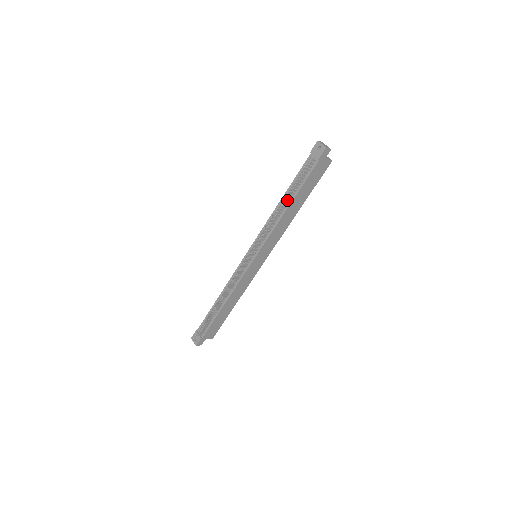
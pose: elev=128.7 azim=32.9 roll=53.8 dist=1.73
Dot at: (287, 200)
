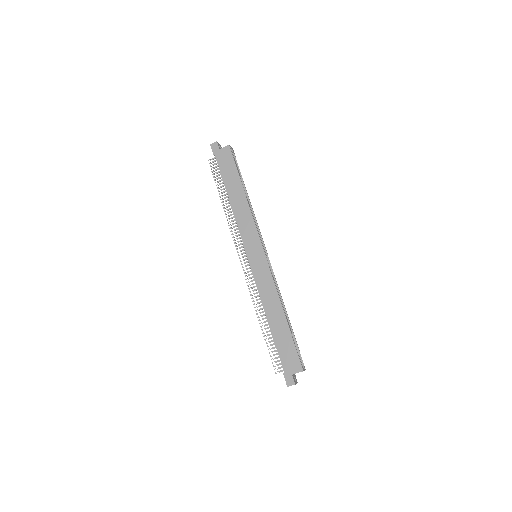
Dot at: occluded
